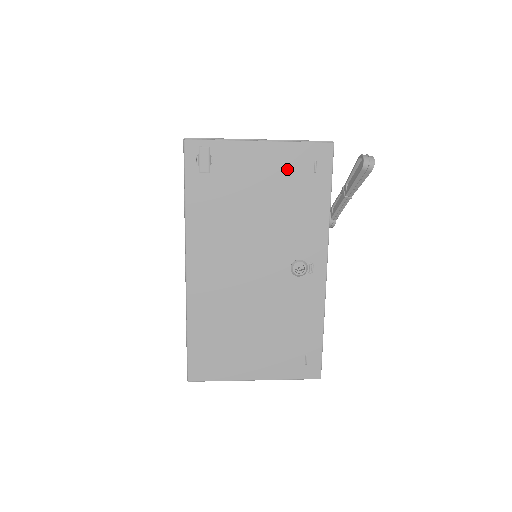
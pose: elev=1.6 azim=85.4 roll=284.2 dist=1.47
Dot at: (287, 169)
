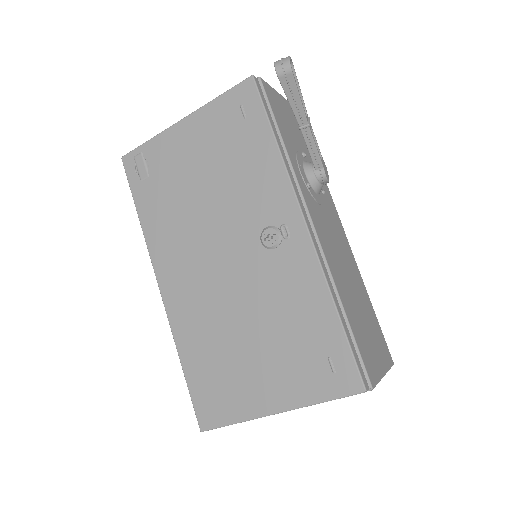
Dot at: (216, 131)
